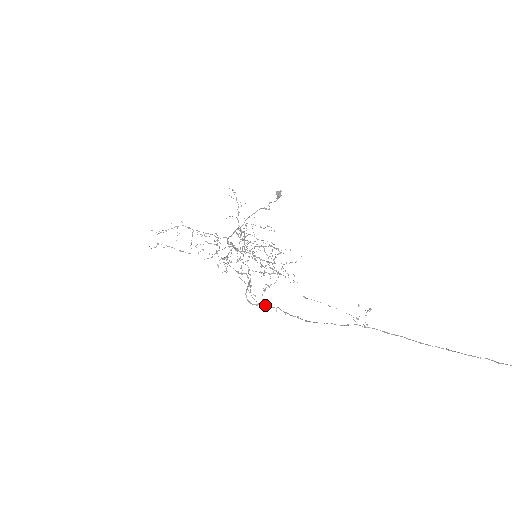
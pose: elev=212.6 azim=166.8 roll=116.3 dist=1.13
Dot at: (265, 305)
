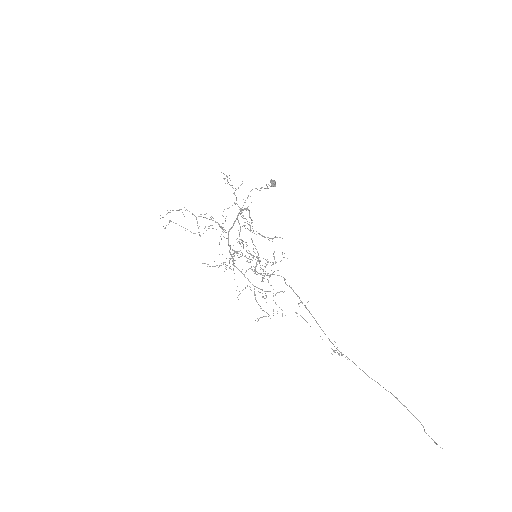
Dot at: occluded
